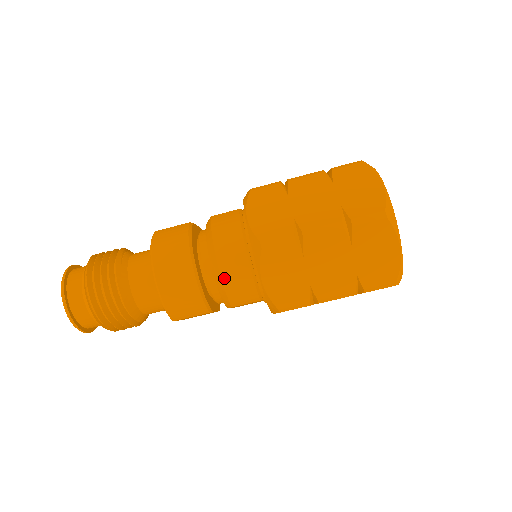
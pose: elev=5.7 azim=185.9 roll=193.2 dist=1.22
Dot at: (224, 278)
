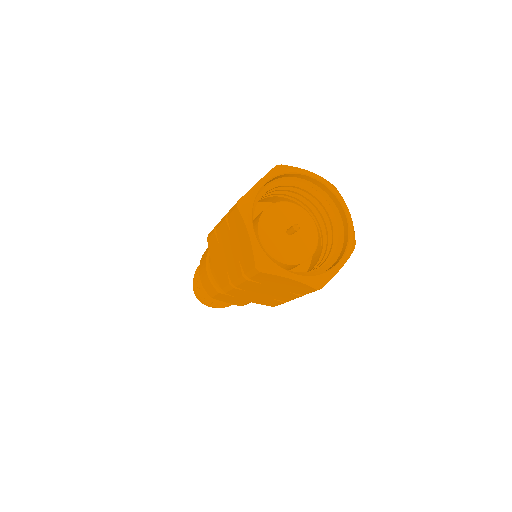
Dot at: (210, 264)
